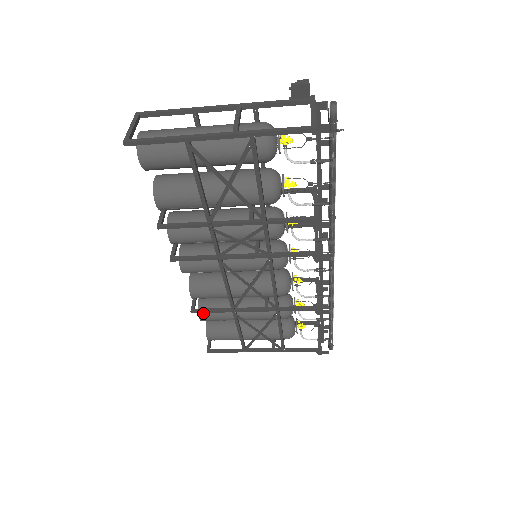
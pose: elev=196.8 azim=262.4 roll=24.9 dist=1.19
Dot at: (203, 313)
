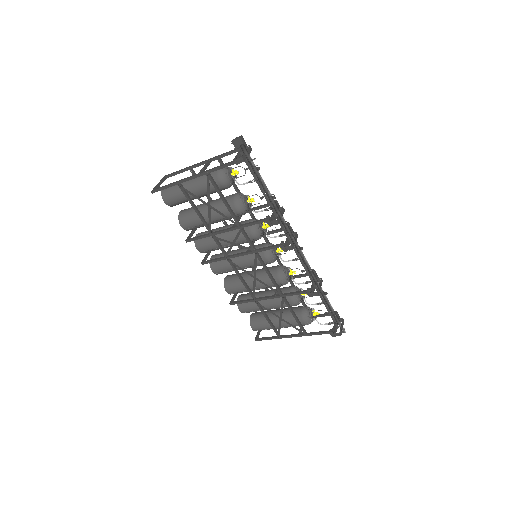
Dot at: (240, 306)
